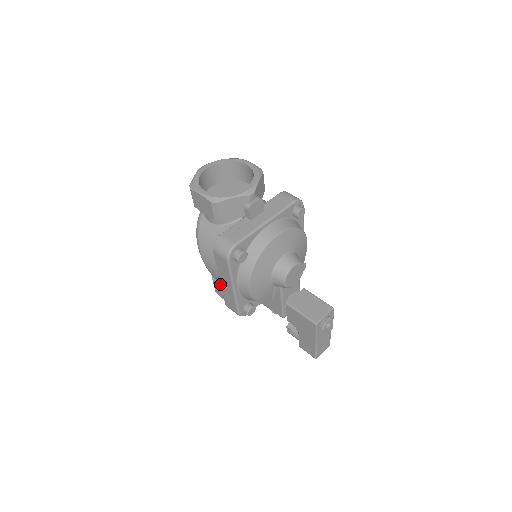
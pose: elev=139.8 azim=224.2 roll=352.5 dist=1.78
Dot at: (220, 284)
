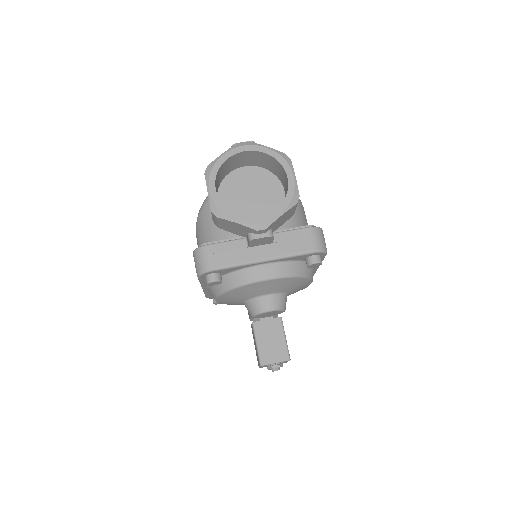
Dot at: occluded
